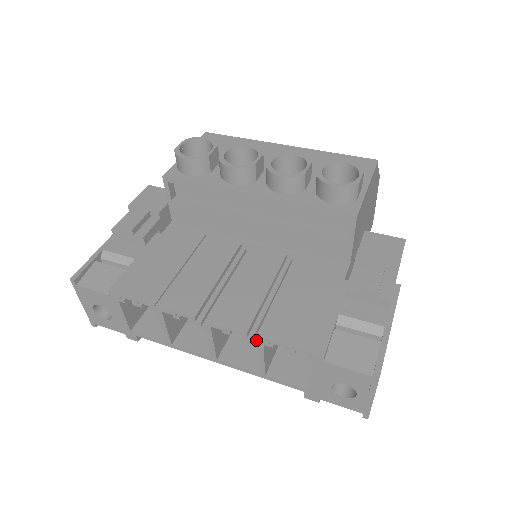
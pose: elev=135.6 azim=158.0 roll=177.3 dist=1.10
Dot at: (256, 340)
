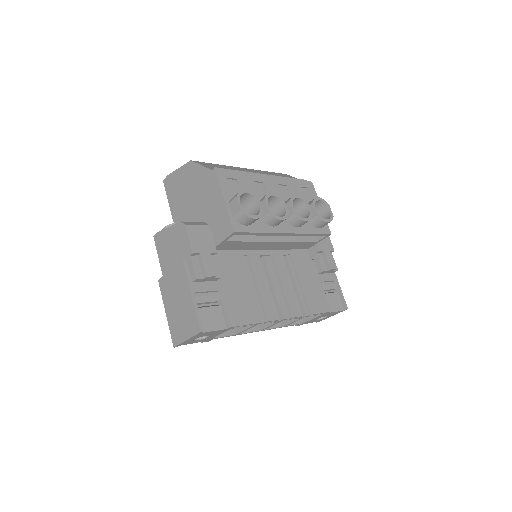
Dot at: (302, 316)
